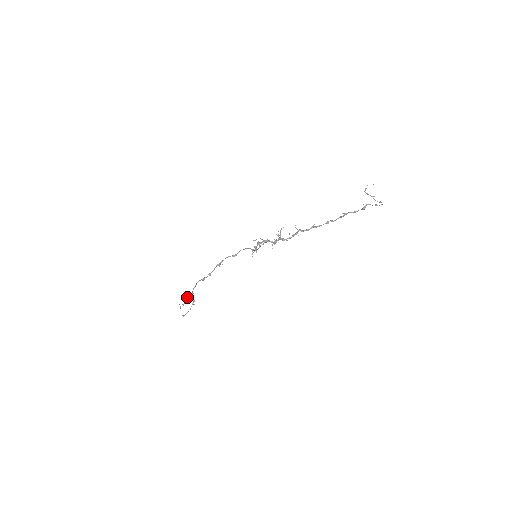
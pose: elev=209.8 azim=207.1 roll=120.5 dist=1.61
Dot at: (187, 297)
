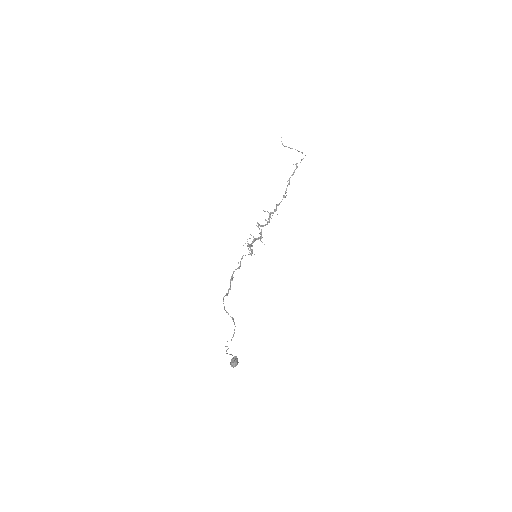
Dot at: (231, 359)
